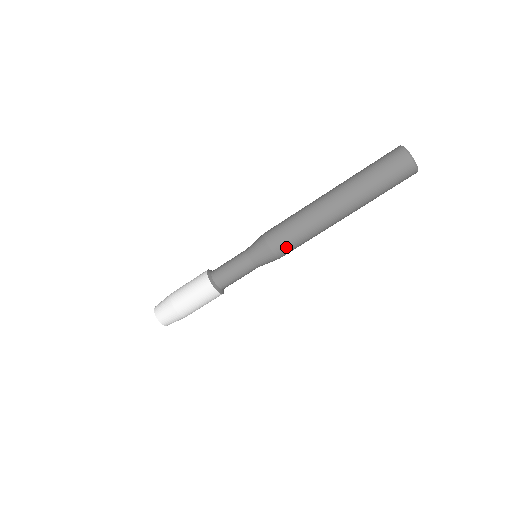
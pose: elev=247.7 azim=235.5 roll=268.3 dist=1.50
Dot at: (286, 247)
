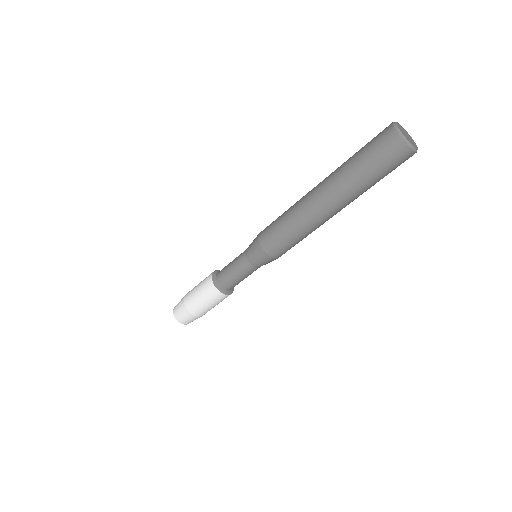
Dot at: (272, 240)
